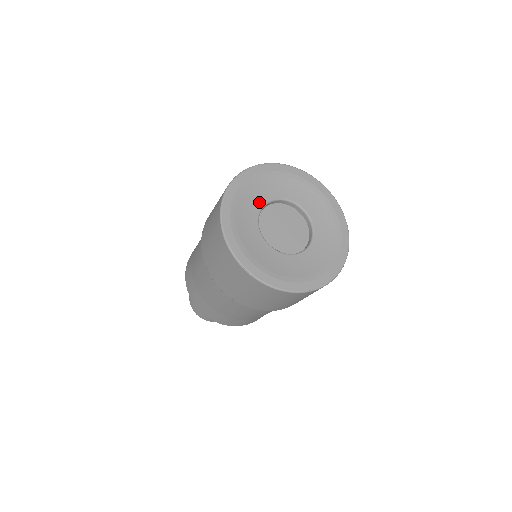
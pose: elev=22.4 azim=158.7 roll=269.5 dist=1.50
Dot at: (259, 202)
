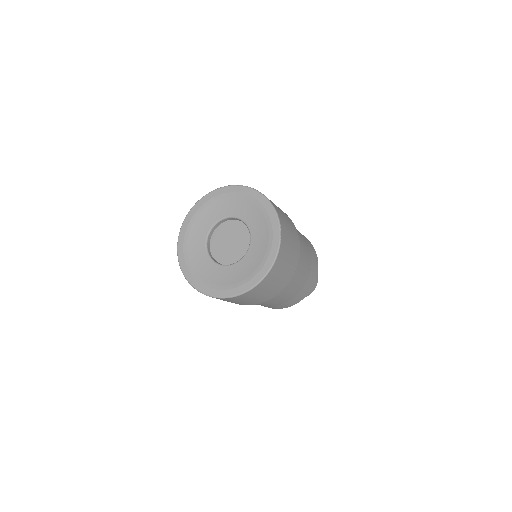
Dot at: (228, 212)
